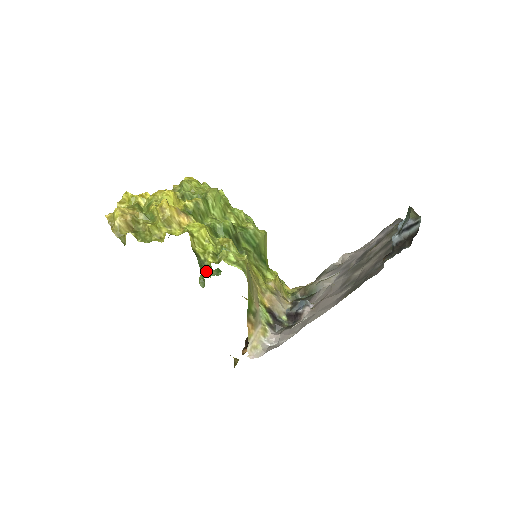
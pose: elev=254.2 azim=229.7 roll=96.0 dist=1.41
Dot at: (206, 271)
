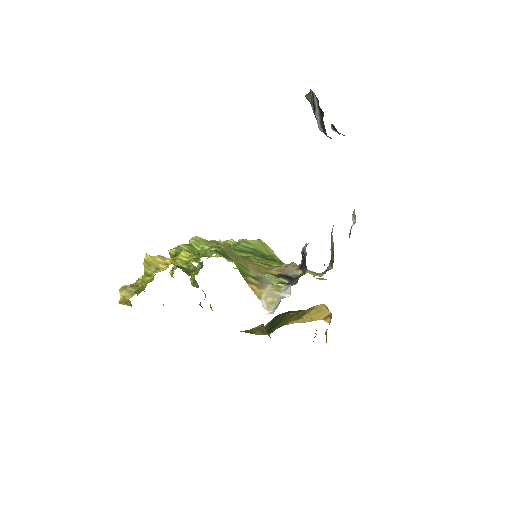
Dot at: (194, 273)
